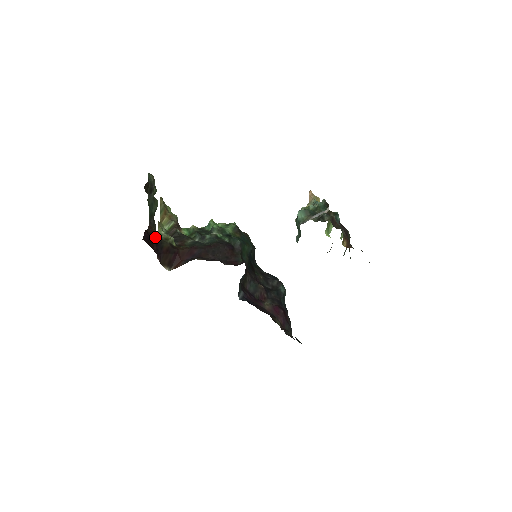
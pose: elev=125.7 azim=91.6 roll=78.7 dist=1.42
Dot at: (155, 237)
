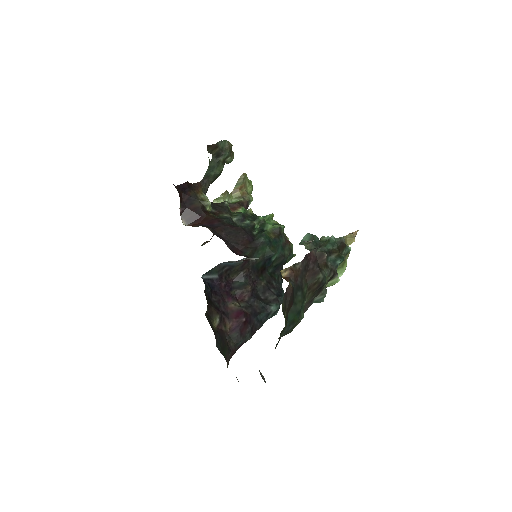
Dot at: (193, 192)
